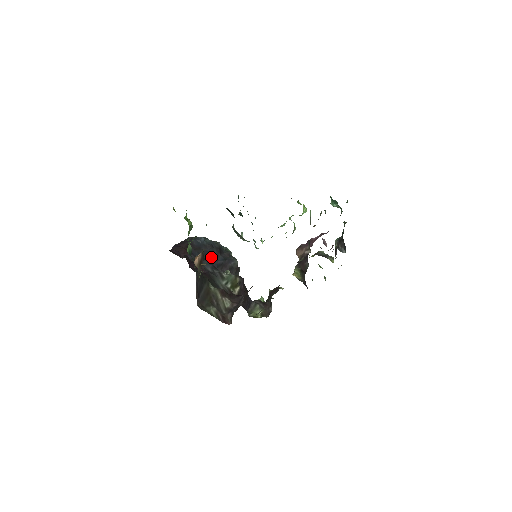
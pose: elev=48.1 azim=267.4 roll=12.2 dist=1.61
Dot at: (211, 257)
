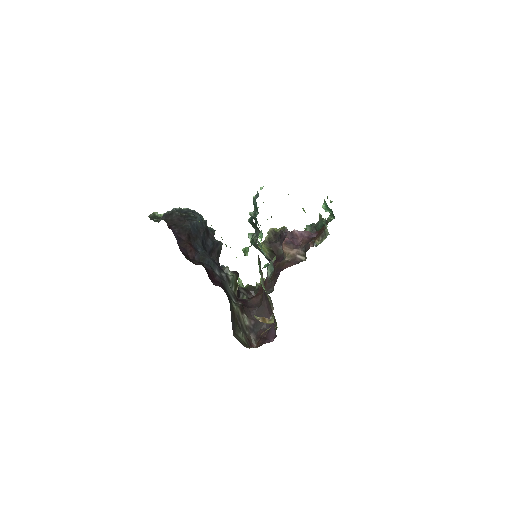
Dot at: (205, 244)
